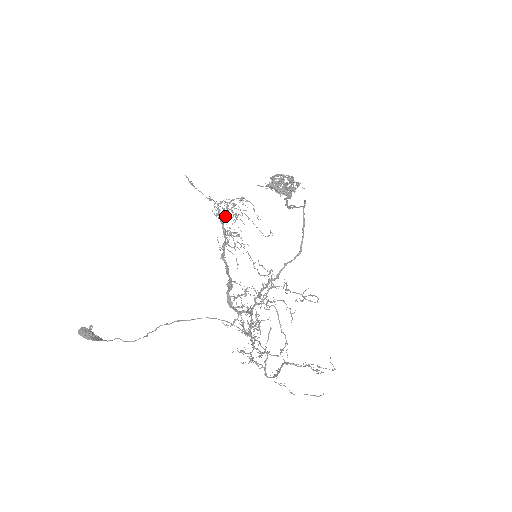
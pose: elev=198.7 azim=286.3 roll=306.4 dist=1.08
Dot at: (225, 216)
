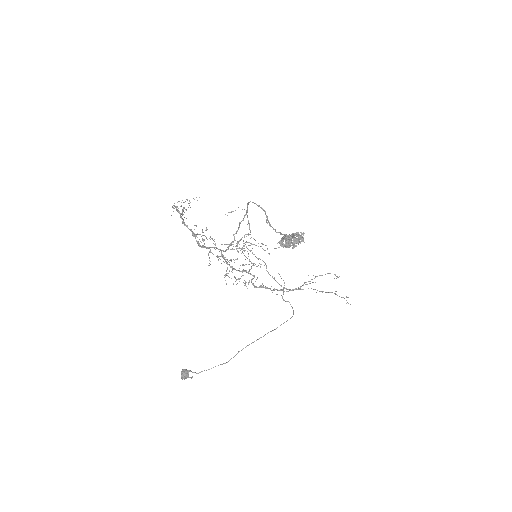
Dot at: occluded
